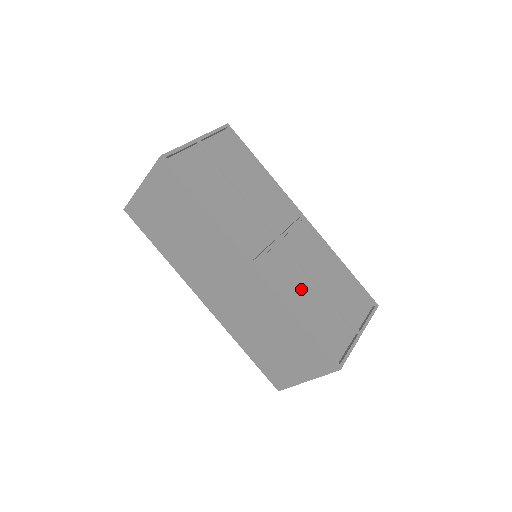
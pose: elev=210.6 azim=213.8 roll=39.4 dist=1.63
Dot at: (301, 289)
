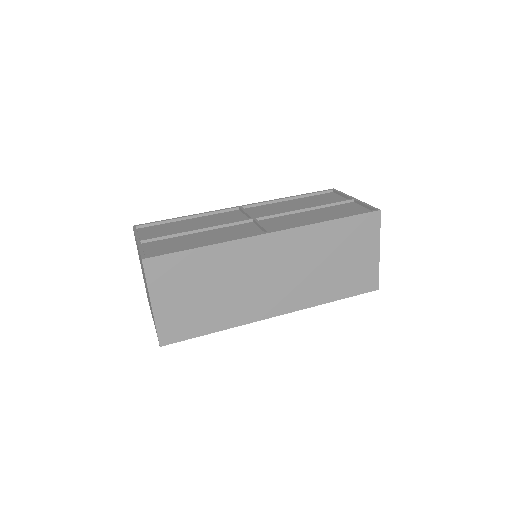
Dot at: (303, 218)
